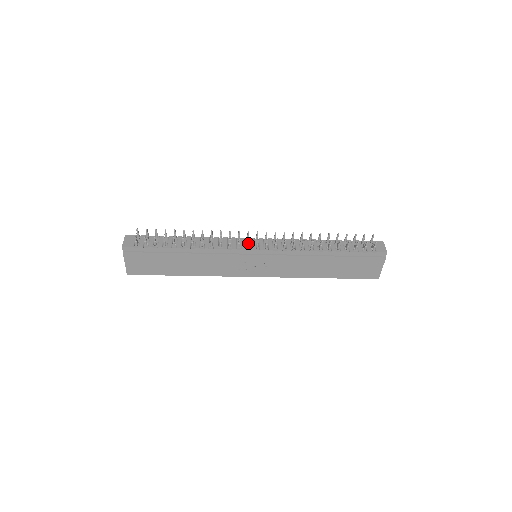
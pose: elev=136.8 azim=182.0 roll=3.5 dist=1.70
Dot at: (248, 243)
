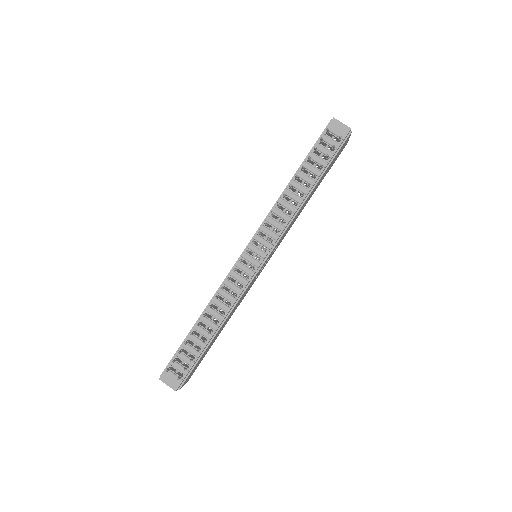
Dot at: (253, 269)
